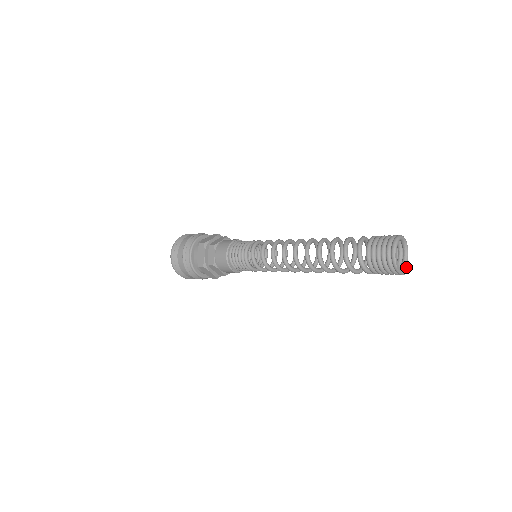
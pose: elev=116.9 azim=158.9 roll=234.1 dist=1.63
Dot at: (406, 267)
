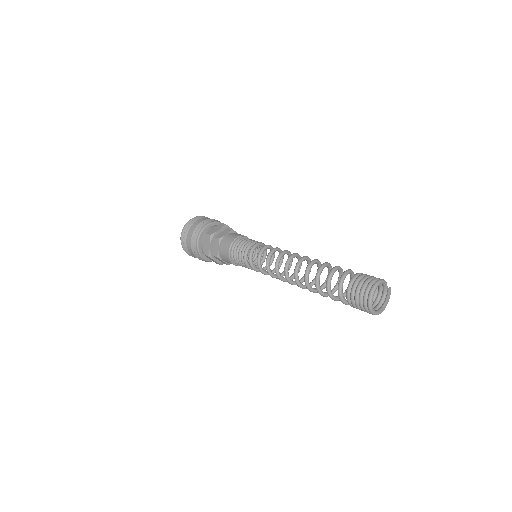
Dot at: (388, 295)
